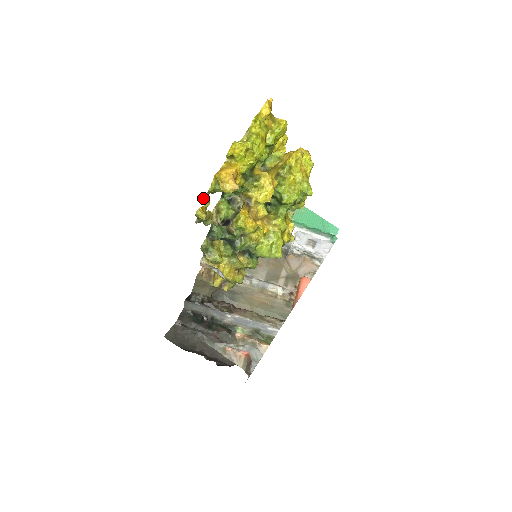
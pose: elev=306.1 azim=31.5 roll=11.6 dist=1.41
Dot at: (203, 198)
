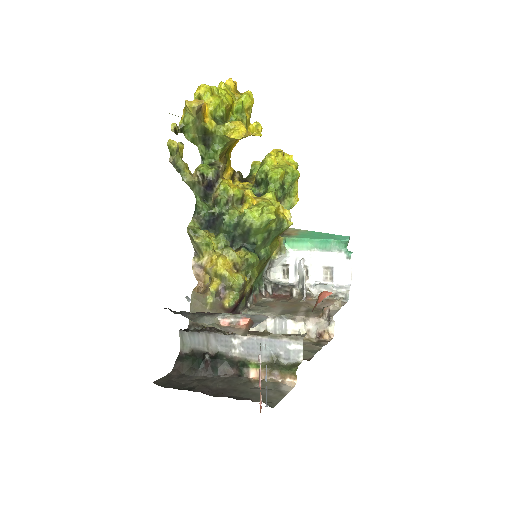
Dot at: (173, 125)
